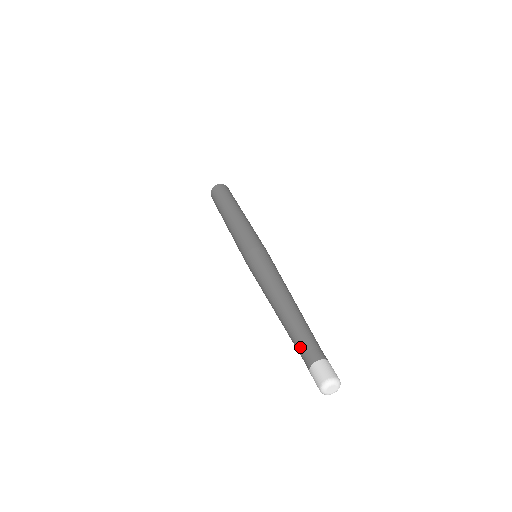
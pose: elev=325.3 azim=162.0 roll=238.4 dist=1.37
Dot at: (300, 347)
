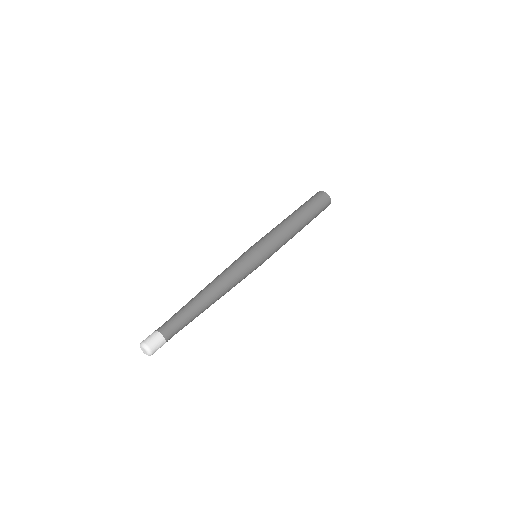
Dot at: occluded
